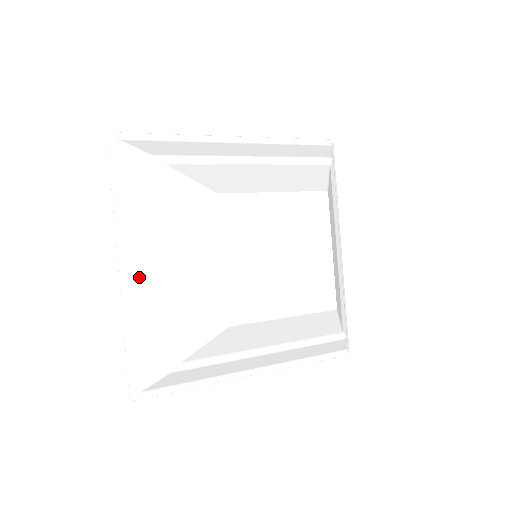
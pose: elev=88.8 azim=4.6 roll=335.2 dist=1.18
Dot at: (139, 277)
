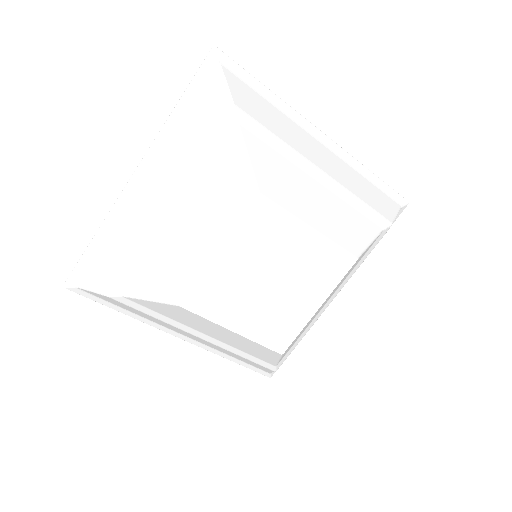
Dot at: (197, 340)
